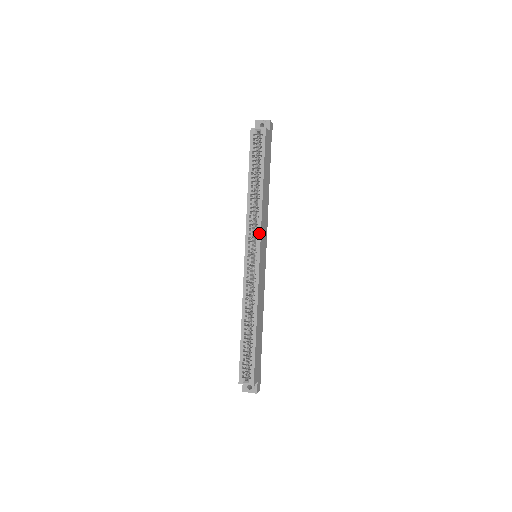
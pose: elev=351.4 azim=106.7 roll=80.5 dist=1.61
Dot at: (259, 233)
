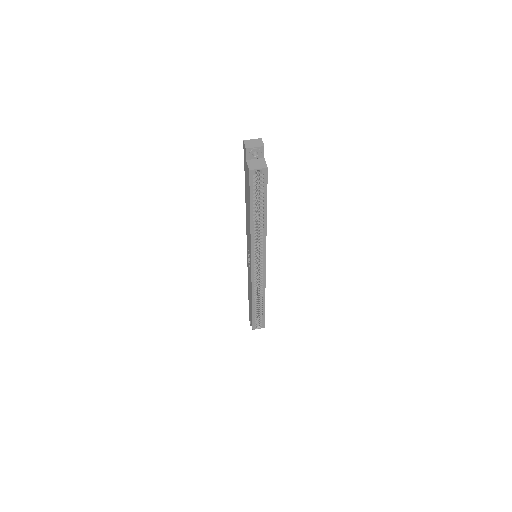
Dot at: (264, 251)
